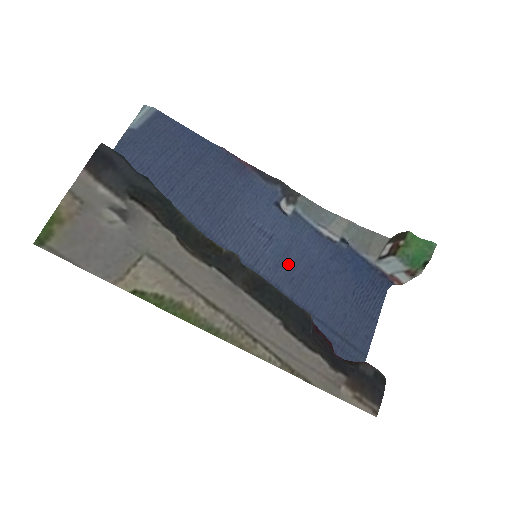
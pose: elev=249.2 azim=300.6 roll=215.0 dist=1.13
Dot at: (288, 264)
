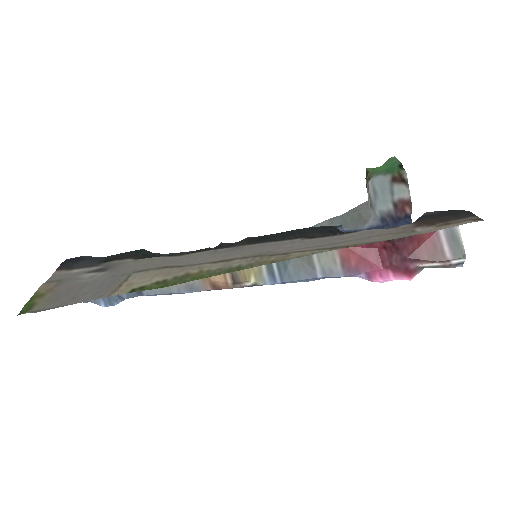
Dot at: occluded
